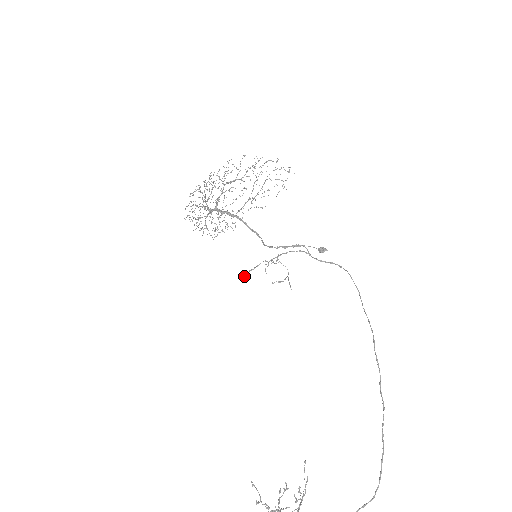
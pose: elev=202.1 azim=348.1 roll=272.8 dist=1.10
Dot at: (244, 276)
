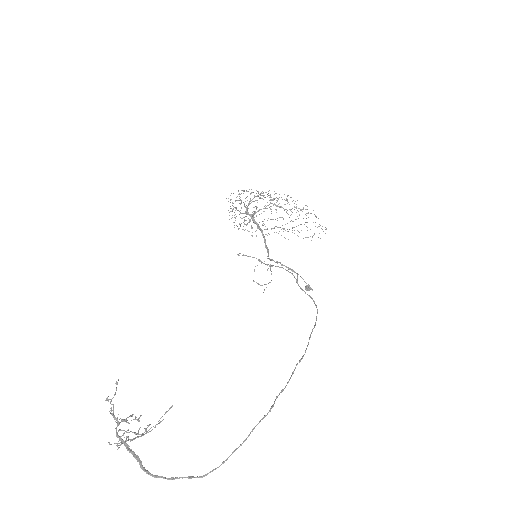
Dot at: occluded
